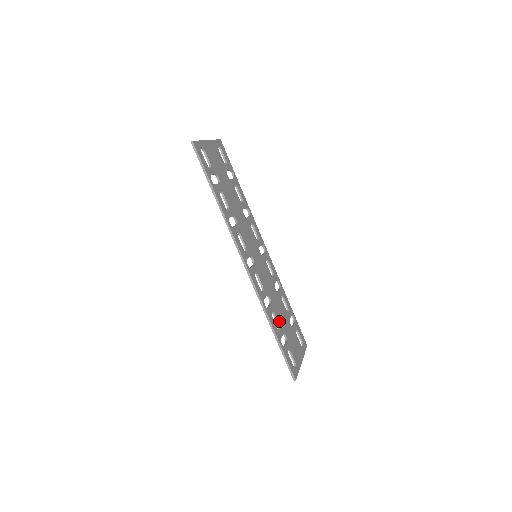
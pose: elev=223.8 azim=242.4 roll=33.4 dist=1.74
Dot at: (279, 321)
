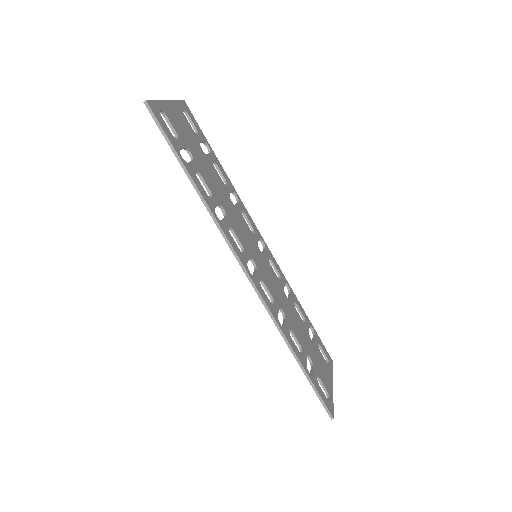
Dot at: (299, 340)
